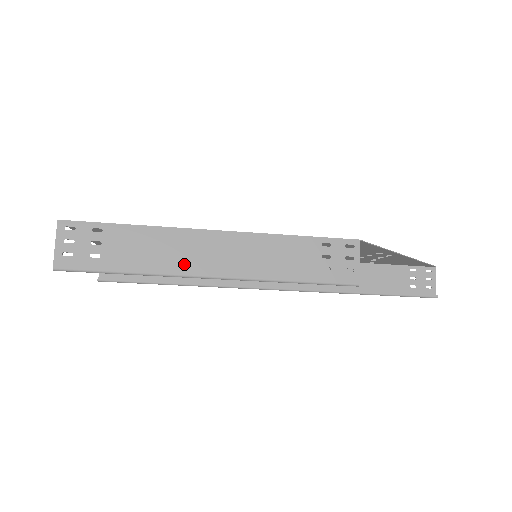
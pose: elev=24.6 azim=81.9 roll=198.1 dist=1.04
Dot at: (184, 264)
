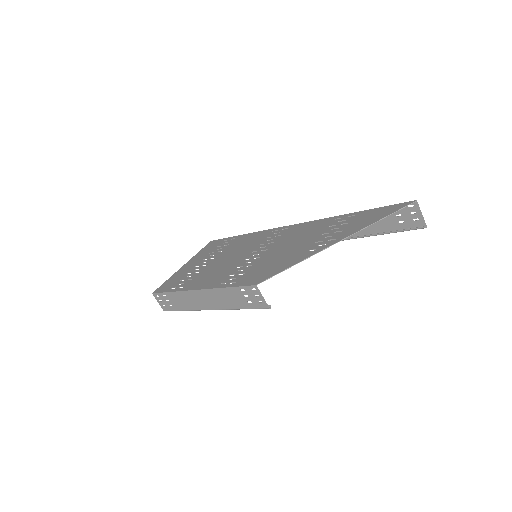
Dot at: (197, 306)
